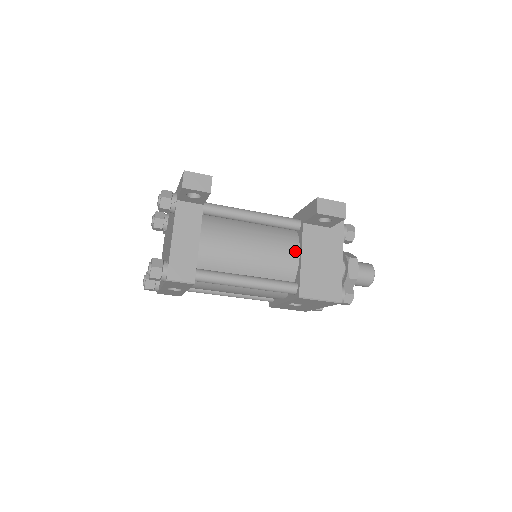
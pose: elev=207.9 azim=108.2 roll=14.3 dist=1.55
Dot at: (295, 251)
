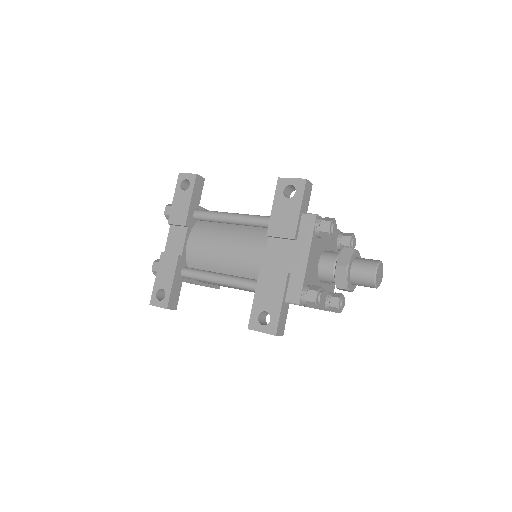
Dot at: occluded
